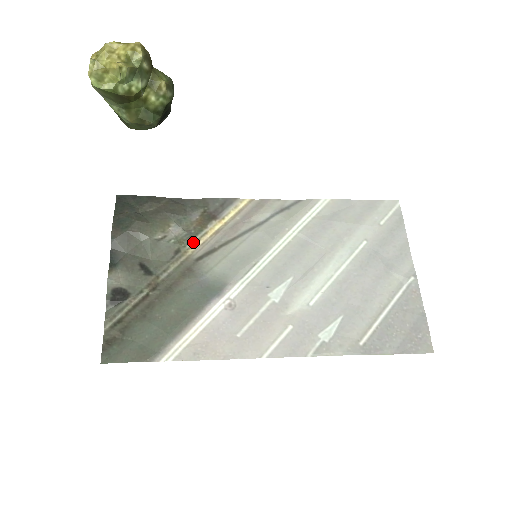
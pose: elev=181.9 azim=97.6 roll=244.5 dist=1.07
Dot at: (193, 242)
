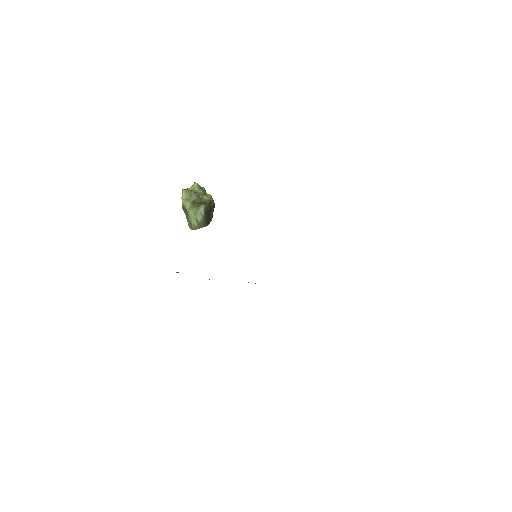
Dot at: occluded
